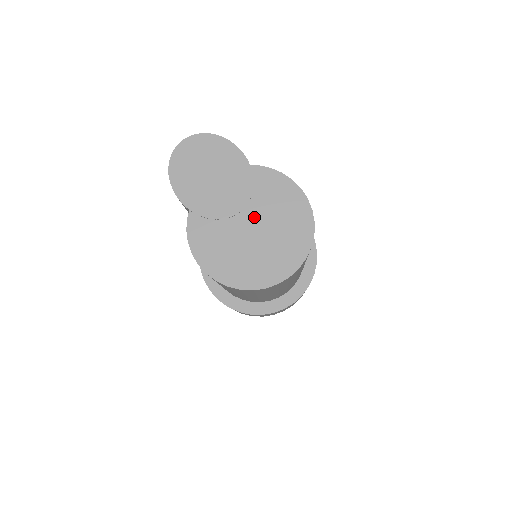
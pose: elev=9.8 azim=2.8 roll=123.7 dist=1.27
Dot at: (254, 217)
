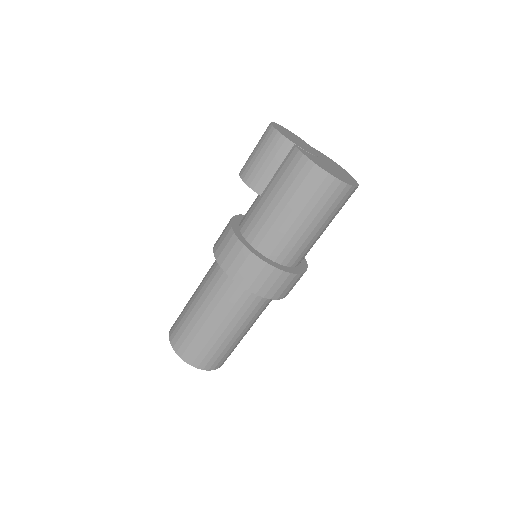
Dot at: (325, 161)
